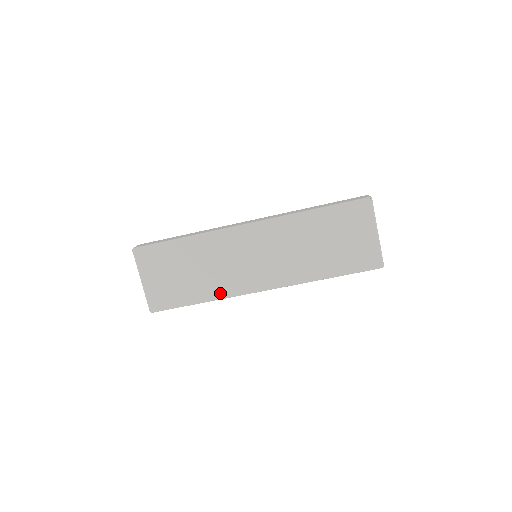
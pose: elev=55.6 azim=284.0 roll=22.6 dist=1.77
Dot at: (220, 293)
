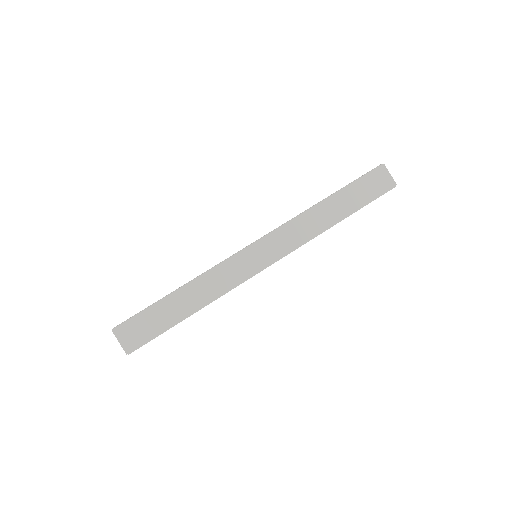
Dot at: occluded
